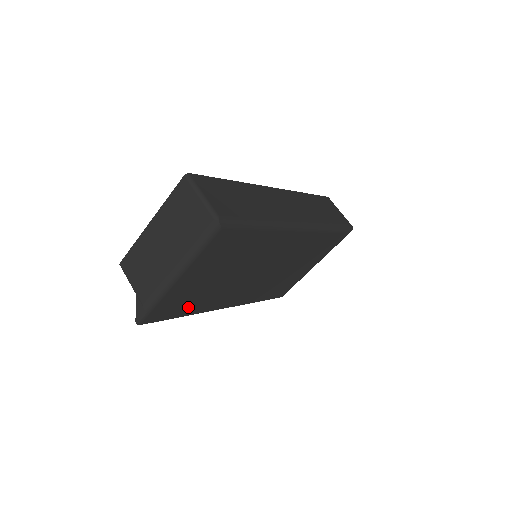
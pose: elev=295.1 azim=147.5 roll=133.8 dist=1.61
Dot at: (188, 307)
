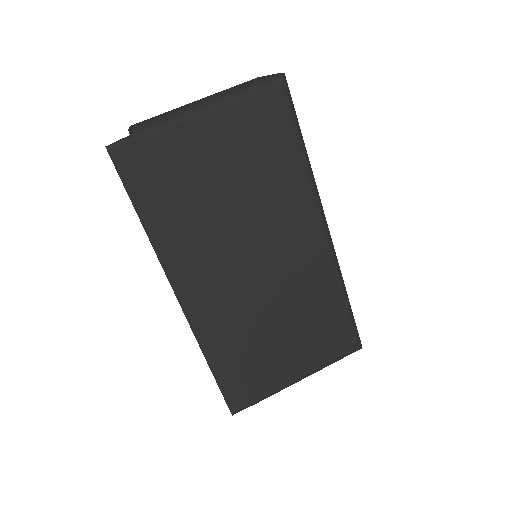
Dot at: (161, 209)
